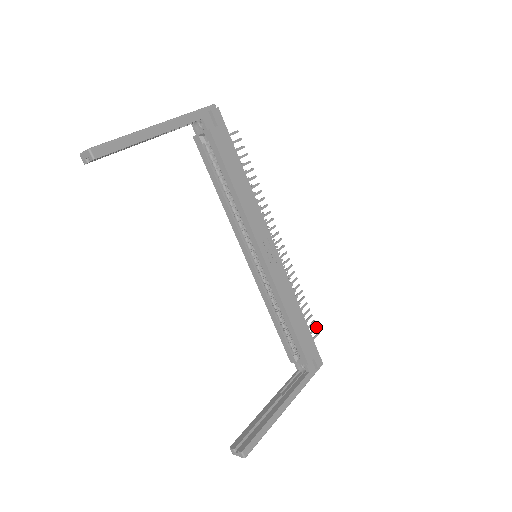
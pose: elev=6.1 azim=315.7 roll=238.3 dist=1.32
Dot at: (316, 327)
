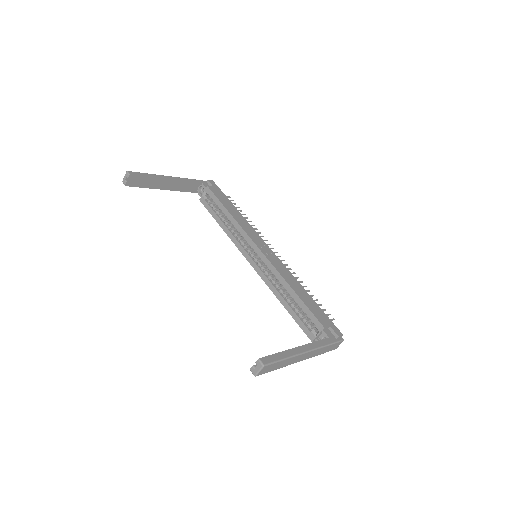
Dot at: (329, 314)
